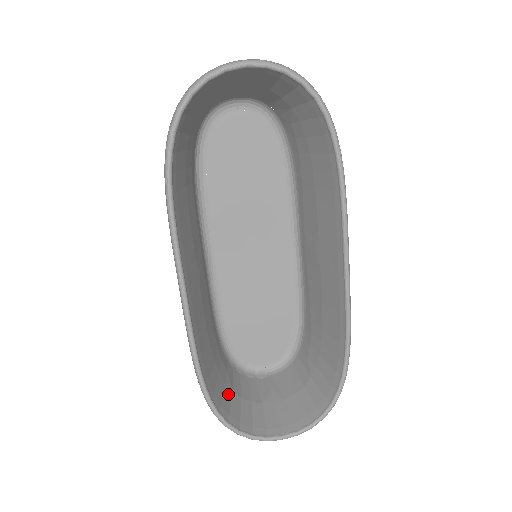
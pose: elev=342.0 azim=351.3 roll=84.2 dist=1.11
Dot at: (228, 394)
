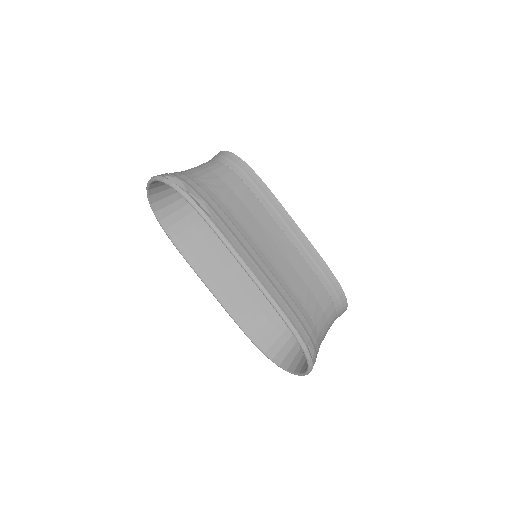
Dot at: (282, 341)
